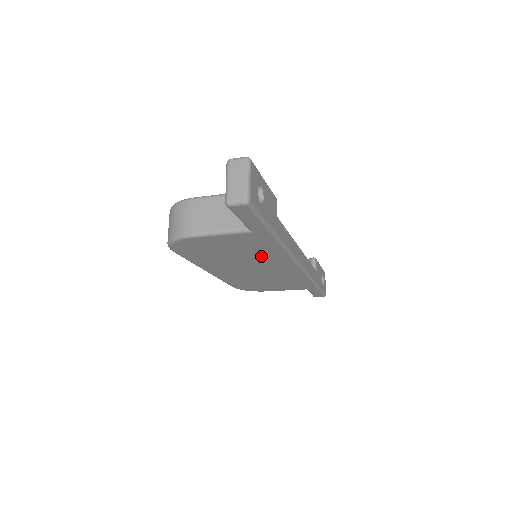
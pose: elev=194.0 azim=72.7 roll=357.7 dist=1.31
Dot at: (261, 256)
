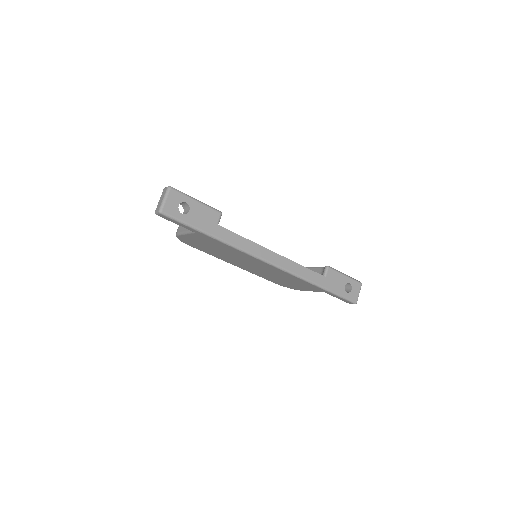
Dot at: (234, 253)
